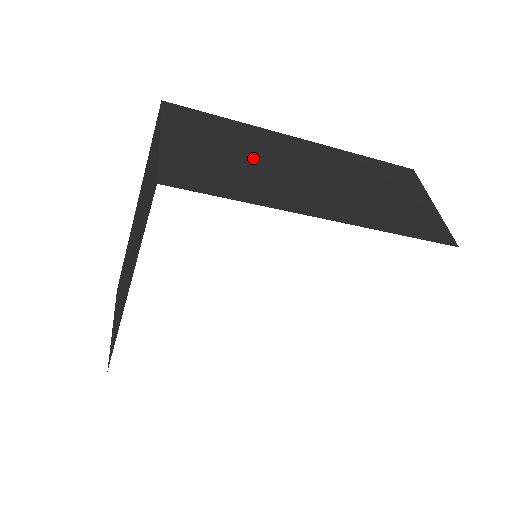
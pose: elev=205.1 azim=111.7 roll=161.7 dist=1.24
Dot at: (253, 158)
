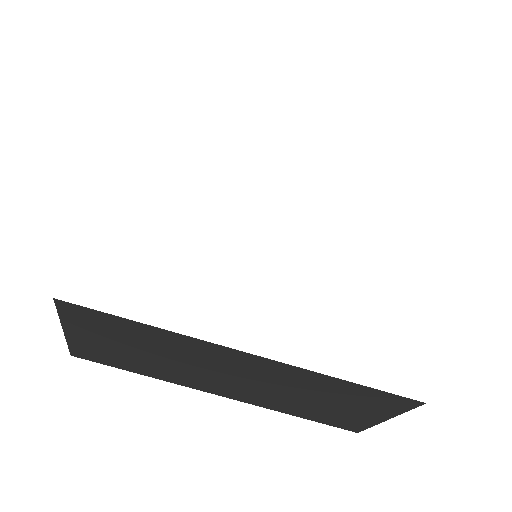
Dot at: occluded
